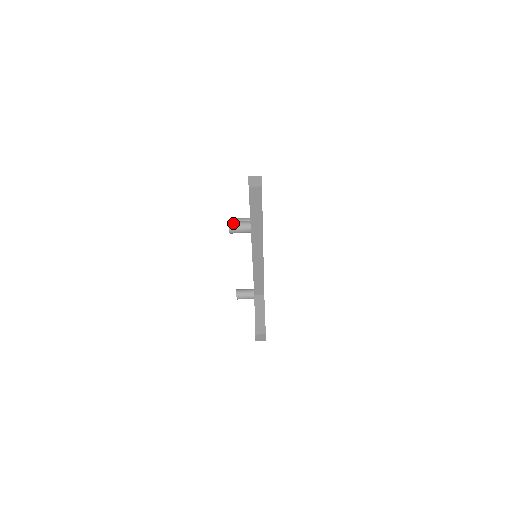
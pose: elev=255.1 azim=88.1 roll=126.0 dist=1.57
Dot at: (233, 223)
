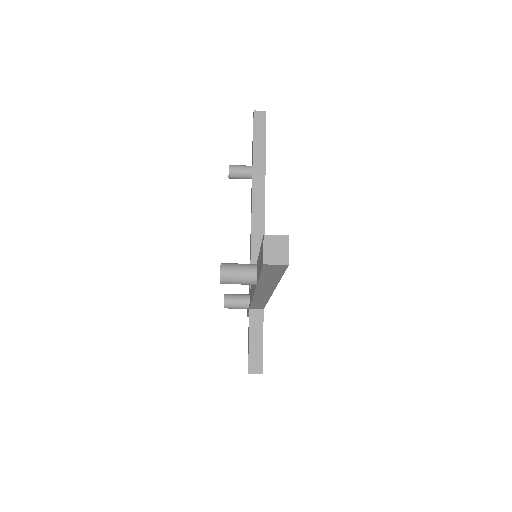
Dot at: (227, 272)
